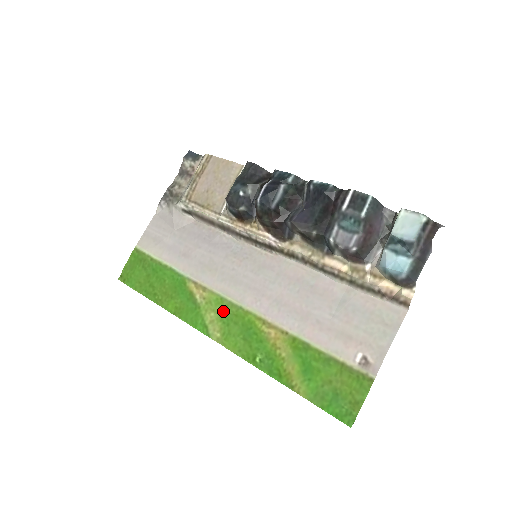
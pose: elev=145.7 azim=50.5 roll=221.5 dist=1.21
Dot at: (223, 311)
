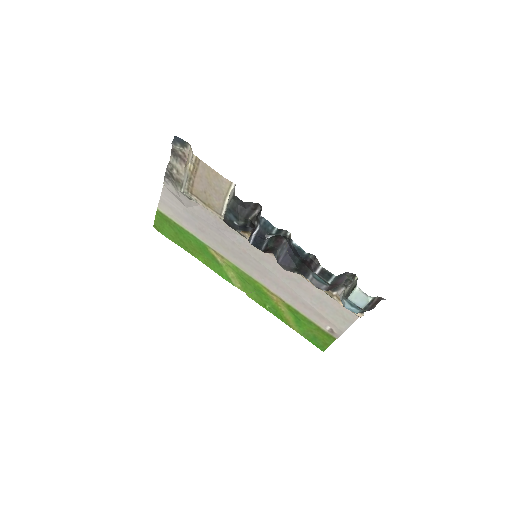
Dot at: (239, 275)
